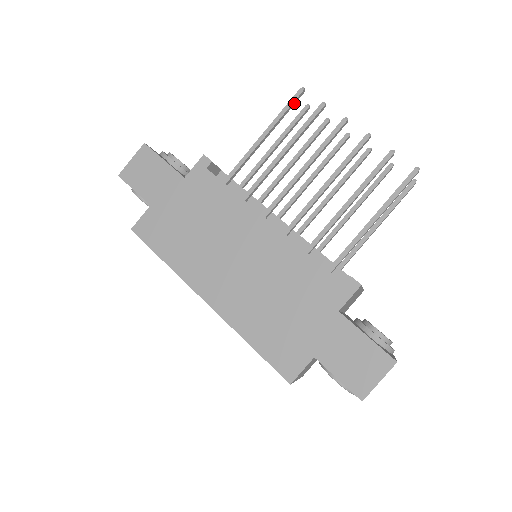
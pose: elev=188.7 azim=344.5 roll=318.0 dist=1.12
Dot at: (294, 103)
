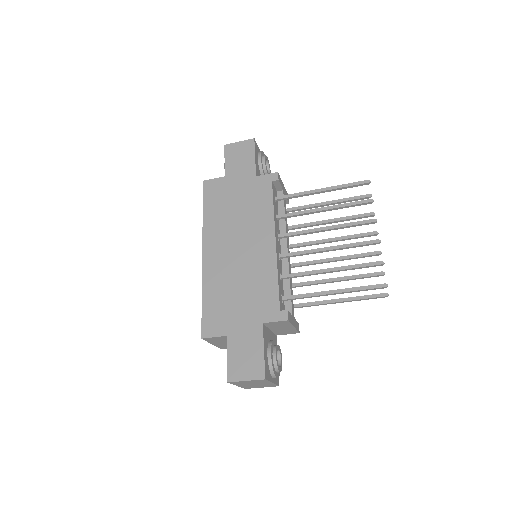
Dot at: (357, 186)
